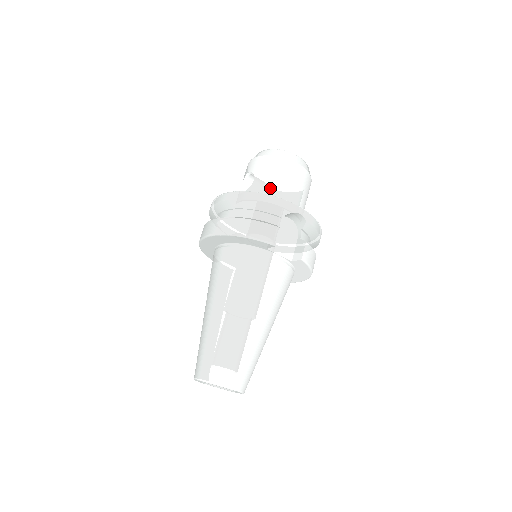
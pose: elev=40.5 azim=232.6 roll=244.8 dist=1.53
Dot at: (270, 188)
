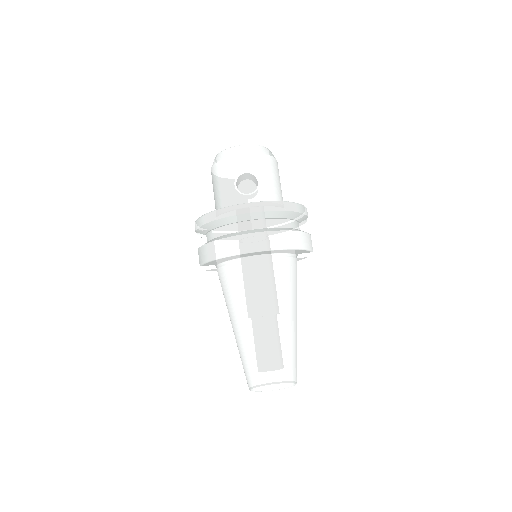
Dot at: (276, 191)
